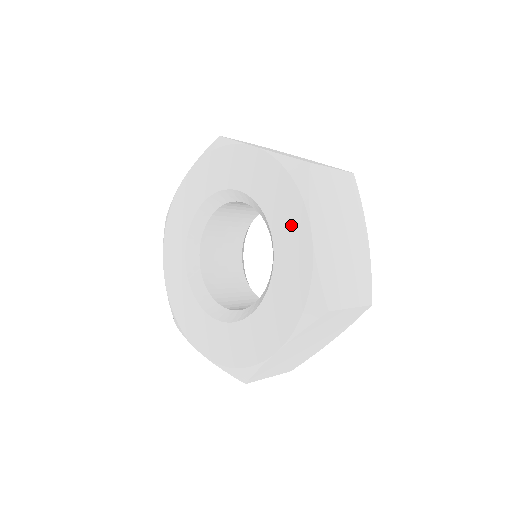
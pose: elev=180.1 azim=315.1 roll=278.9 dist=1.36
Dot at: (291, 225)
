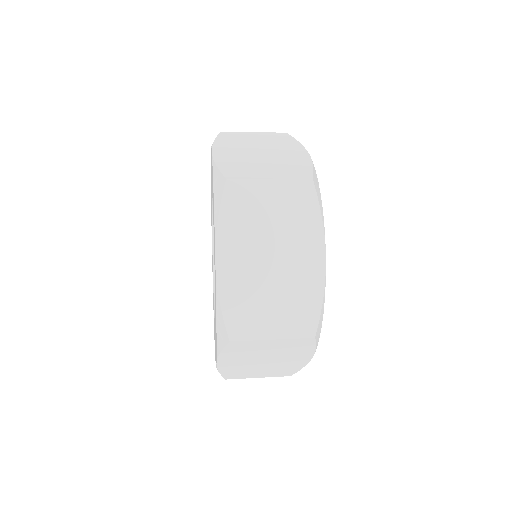
Dot at: occluded
